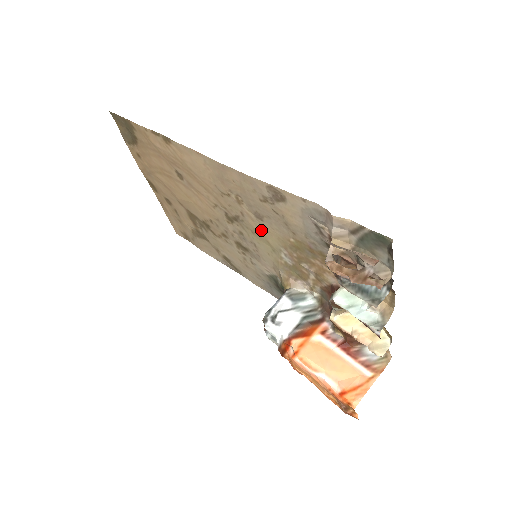
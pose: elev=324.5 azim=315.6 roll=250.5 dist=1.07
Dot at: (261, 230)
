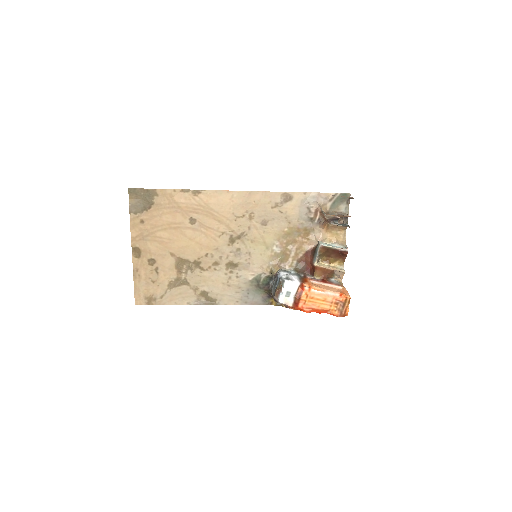
Dot at: (262, 235)
